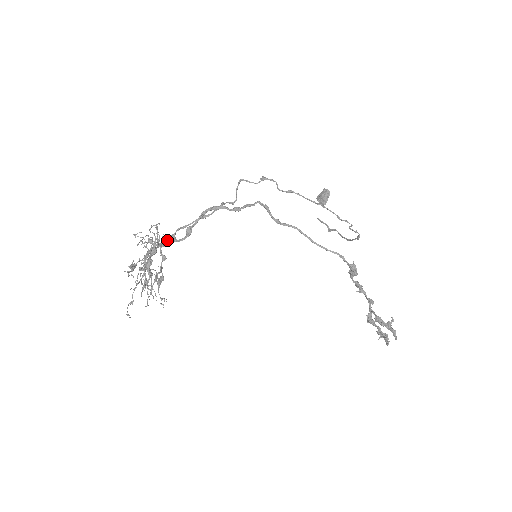
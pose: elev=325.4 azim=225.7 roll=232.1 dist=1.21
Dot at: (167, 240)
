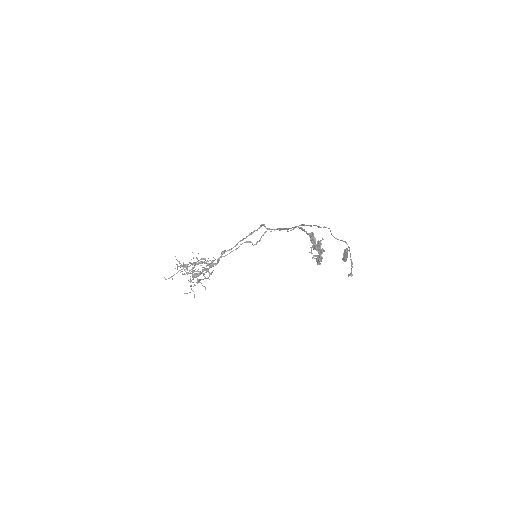
Dot at: (214, 263)
